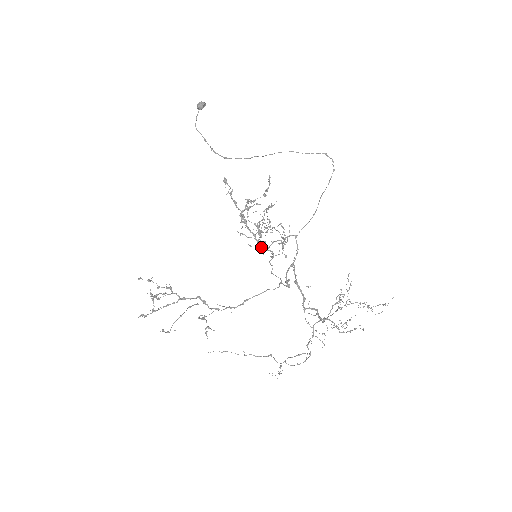
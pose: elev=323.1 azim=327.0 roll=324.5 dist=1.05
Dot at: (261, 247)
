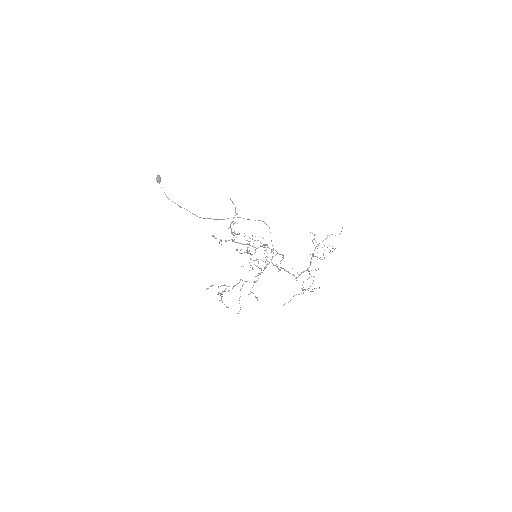
Dot at: occluded
